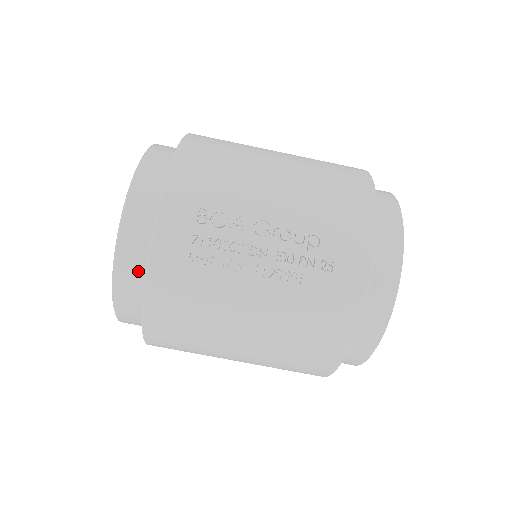
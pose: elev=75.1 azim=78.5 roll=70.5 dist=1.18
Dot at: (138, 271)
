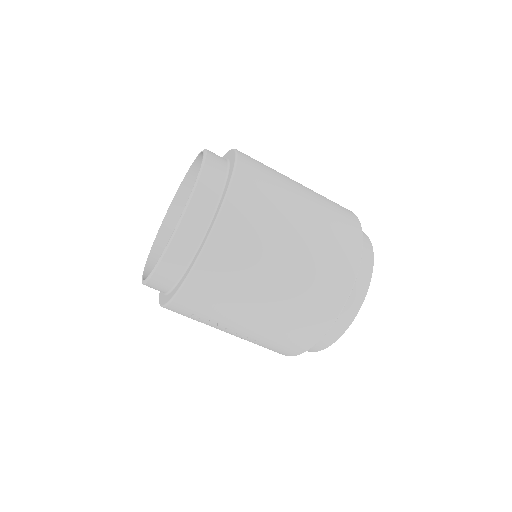
Dot at: occluded
